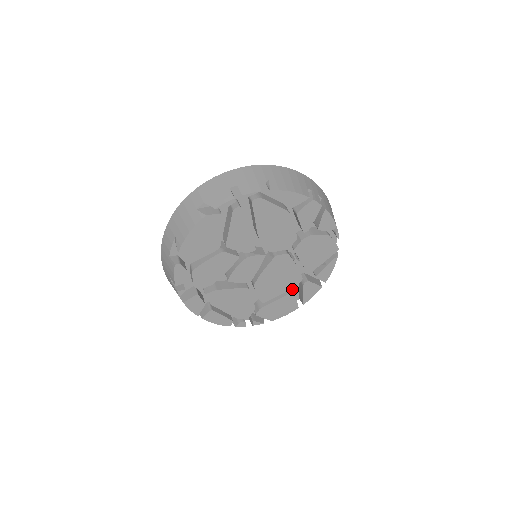
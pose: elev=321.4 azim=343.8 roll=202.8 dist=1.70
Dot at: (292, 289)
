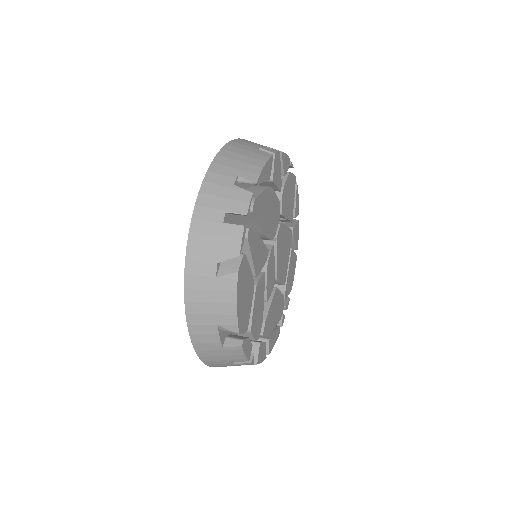
Dot at: occluded
